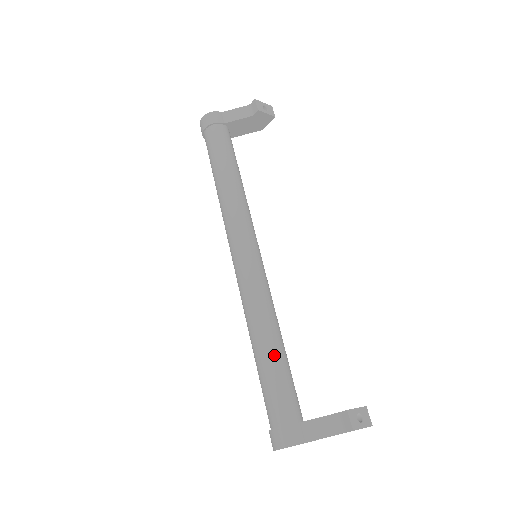
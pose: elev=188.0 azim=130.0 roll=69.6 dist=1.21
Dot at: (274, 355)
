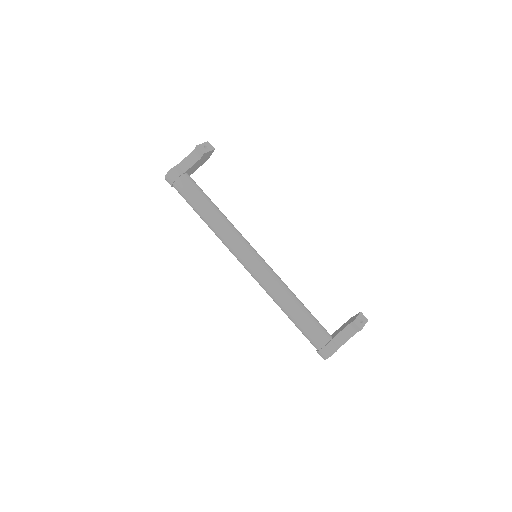
Dot at: (300, 312)
